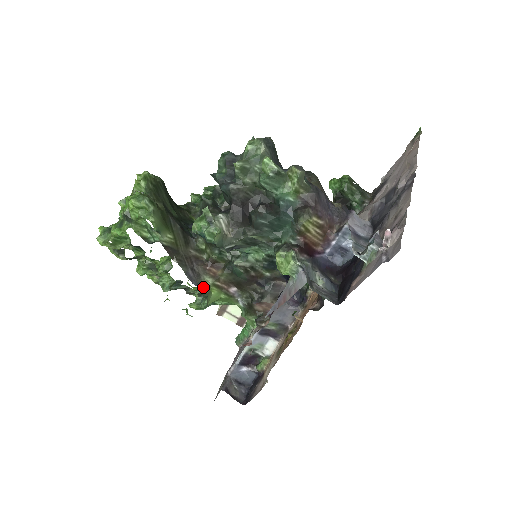
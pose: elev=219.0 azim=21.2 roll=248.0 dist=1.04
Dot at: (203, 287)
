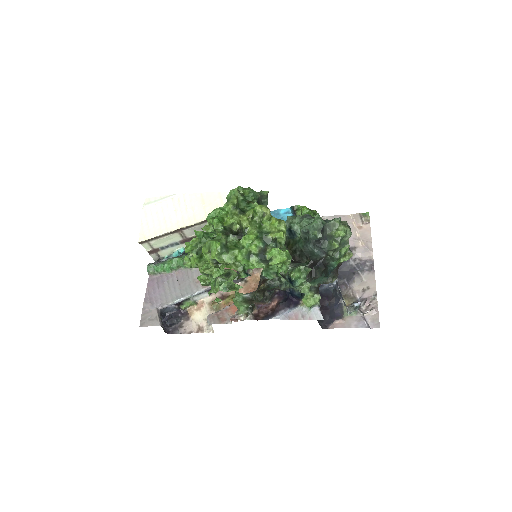
Dot at: occluded
